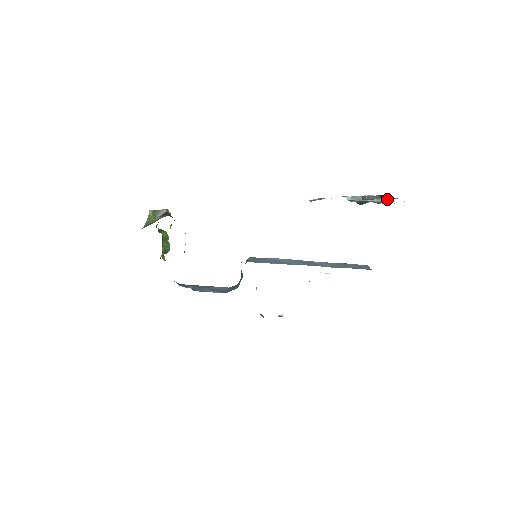
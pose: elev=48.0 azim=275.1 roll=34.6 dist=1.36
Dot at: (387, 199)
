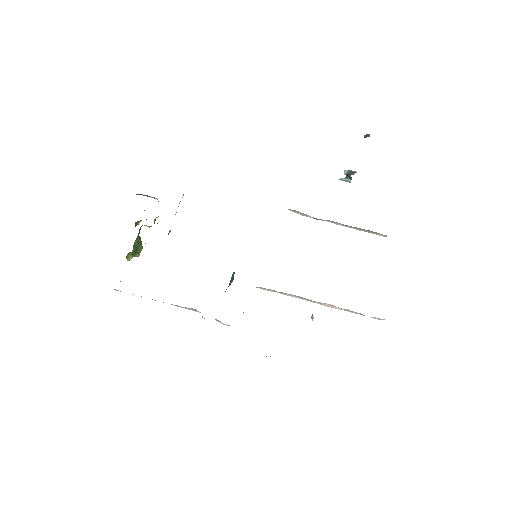
Dot at: occluded
